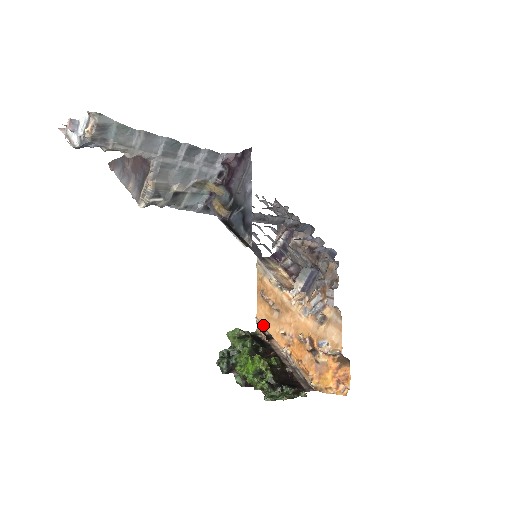
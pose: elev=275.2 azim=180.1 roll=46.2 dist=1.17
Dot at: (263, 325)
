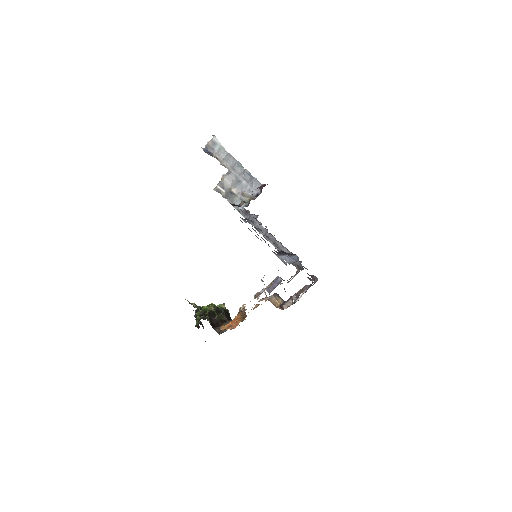
Dot at: (242, 321)
